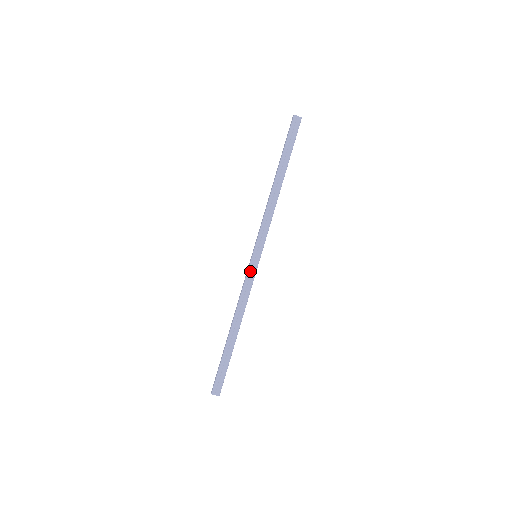
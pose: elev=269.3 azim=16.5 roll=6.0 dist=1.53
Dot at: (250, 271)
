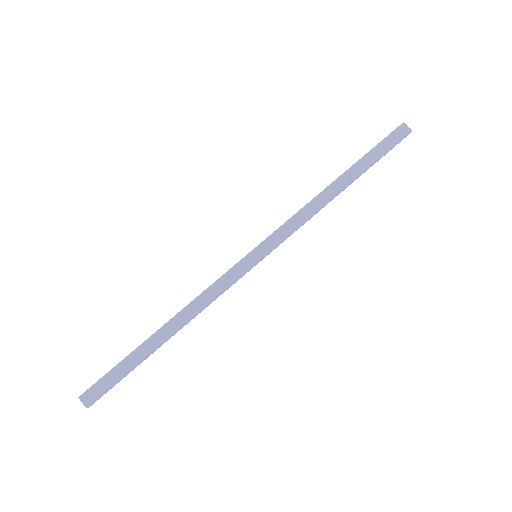
Dot at: (236, 268)
